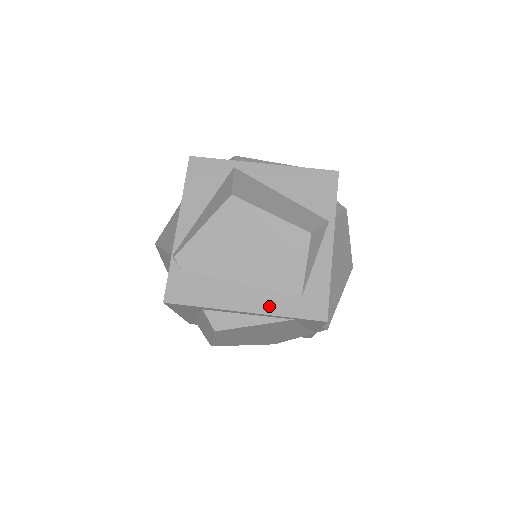
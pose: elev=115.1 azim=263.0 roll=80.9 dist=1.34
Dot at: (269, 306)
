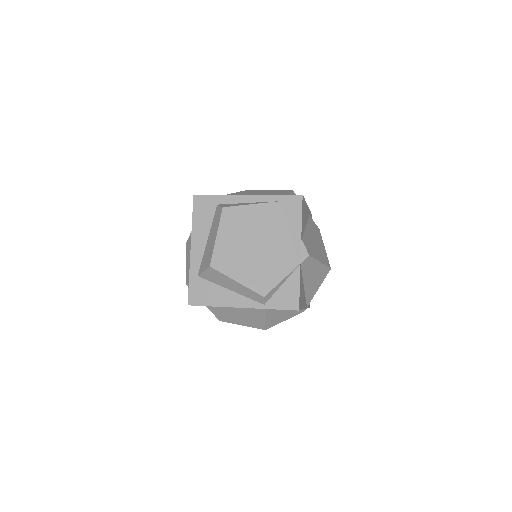
Dot at: occluded
